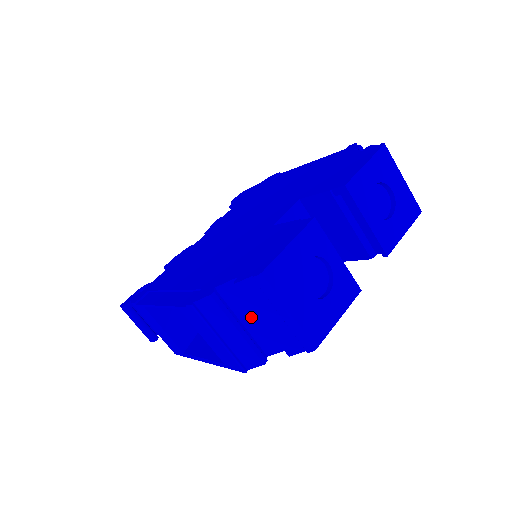
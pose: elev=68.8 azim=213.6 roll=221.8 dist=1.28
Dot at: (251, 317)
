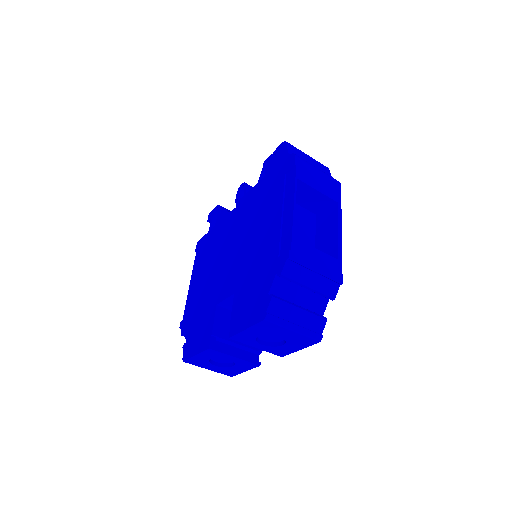
Dot at: occluded
